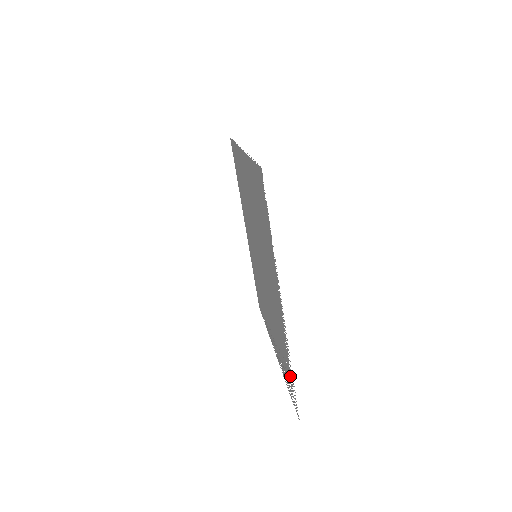
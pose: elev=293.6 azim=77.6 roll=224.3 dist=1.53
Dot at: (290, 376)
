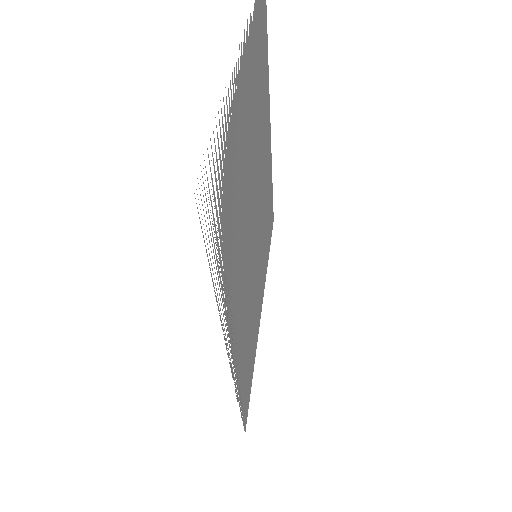
Dot at: occluded
